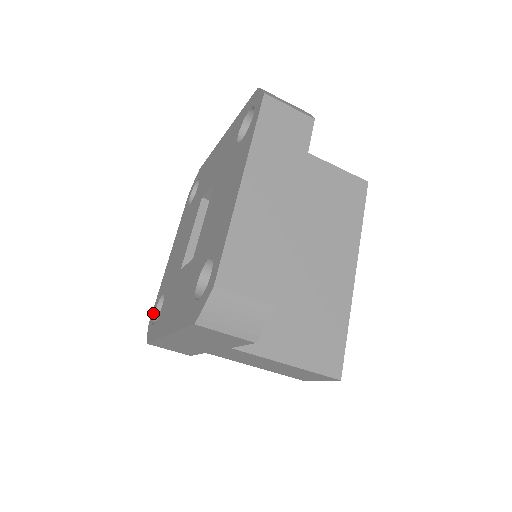
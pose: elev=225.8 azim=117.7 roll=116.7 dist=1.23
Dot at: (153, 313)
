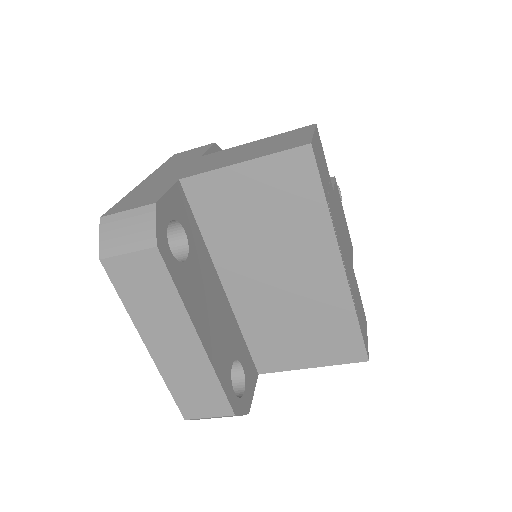
Dot at: occluded
